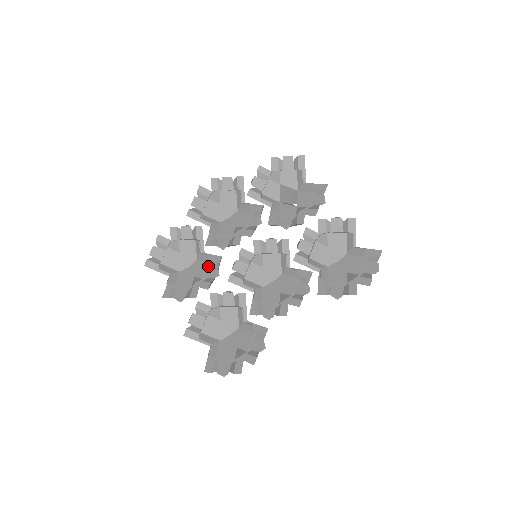
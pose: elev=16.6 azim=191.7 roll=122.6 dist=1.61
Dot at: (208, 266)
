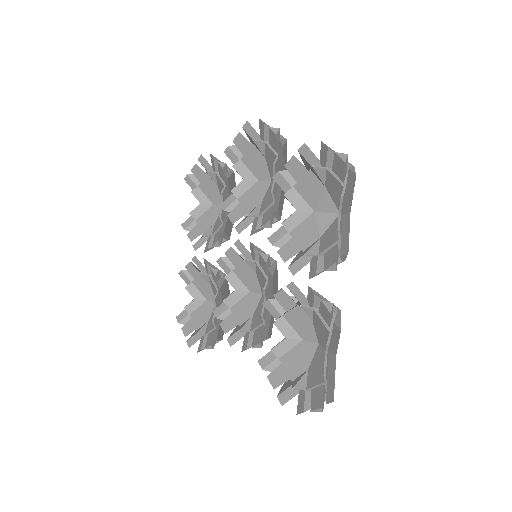
Dot at: (220, 226)
